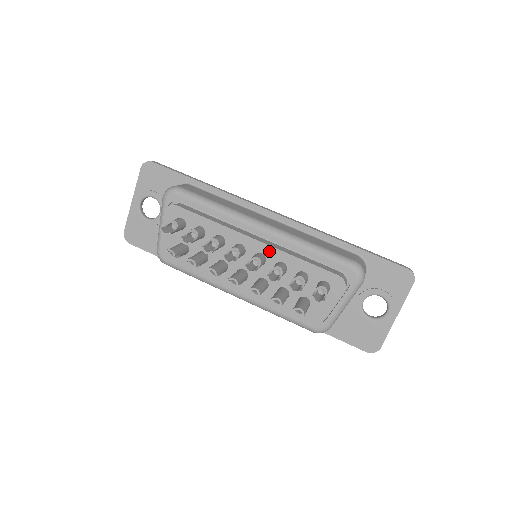
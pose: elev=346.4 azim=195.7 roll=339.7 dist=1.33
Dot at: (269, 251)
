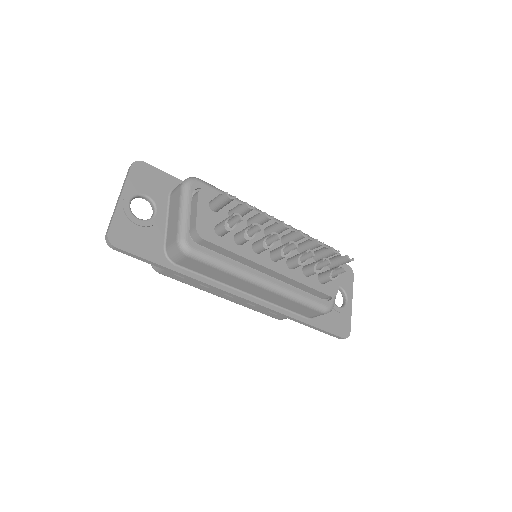
Dot at: occluded
